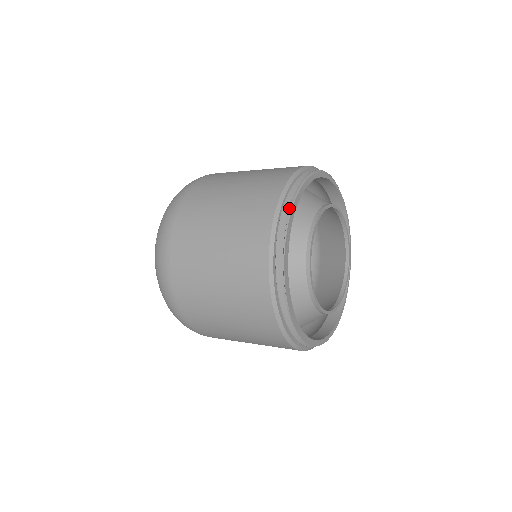
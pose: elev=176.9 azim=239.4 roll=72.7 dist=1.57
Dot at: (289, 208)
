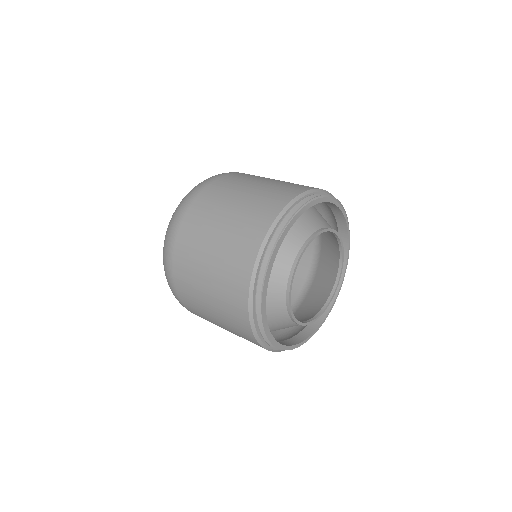
Dot at: occluded
